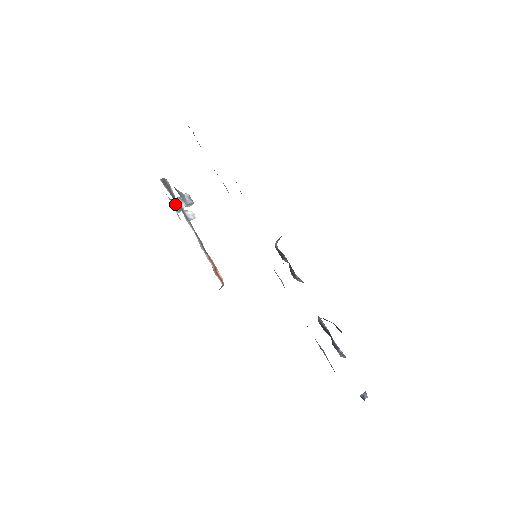
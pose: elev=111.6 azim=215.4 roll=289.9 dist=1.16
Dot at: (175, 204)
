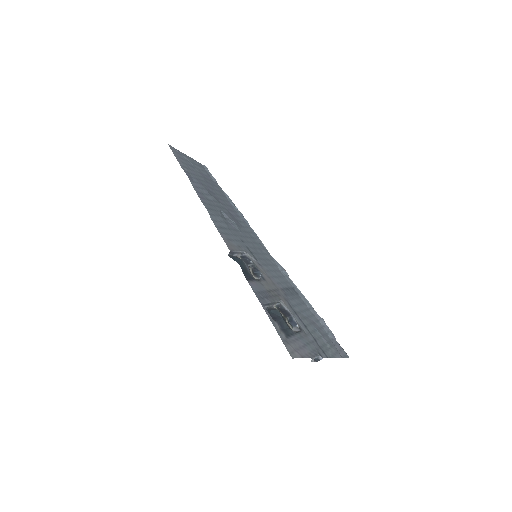
Dot at: occluded
